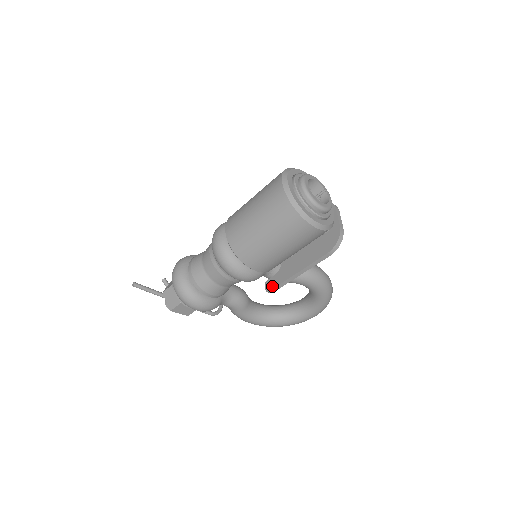
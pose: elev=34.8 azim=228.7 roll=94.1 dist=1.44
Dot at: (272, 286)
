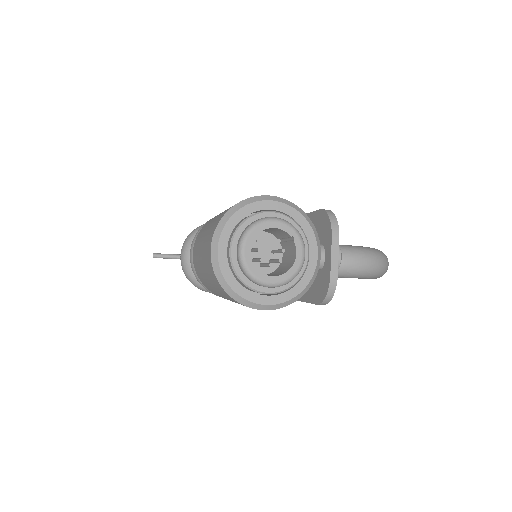
Dot at: occluded
